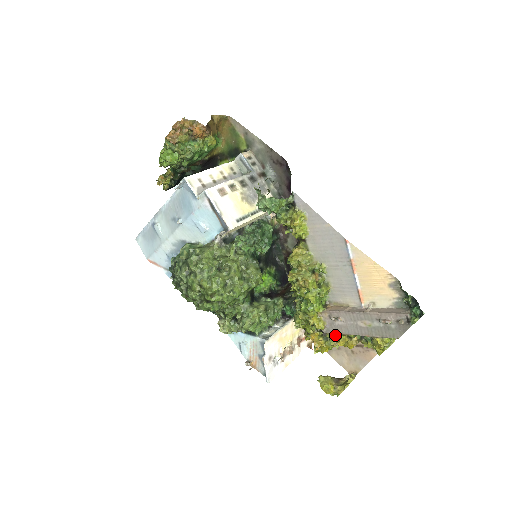
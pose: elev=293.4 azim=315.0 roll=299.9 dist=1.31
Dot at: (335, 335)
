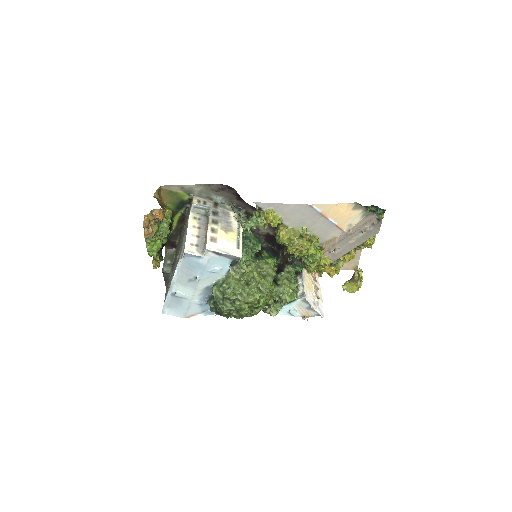
Dot at: (339, 259)
